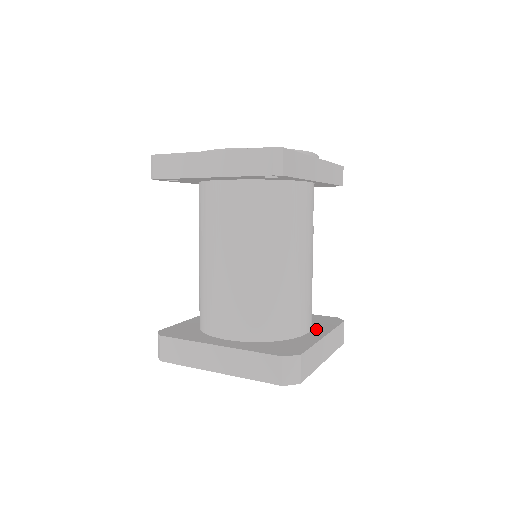
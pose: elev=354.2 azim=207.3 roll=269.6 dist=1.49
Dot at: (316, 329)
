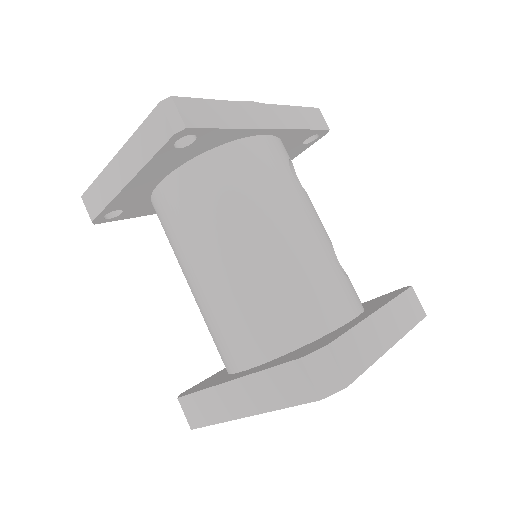
Dot at: (368, 310)
